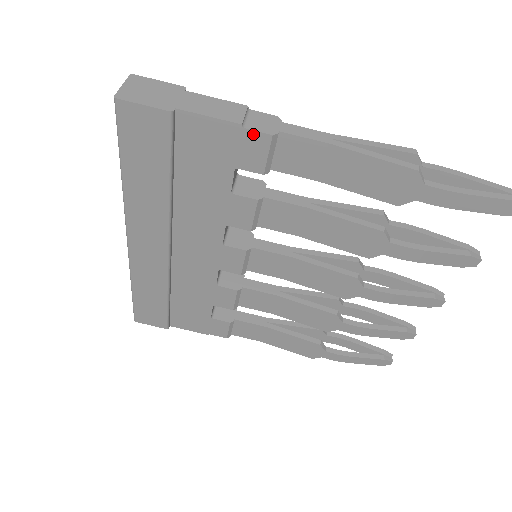
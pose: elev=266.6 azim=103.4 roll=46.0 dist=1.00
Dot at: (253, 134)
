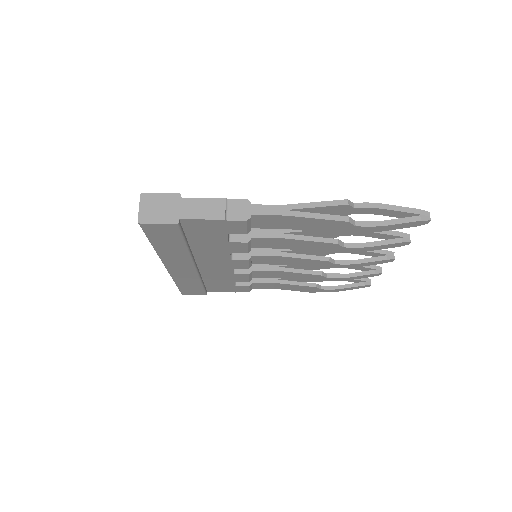
Dot at: (234, 222)
